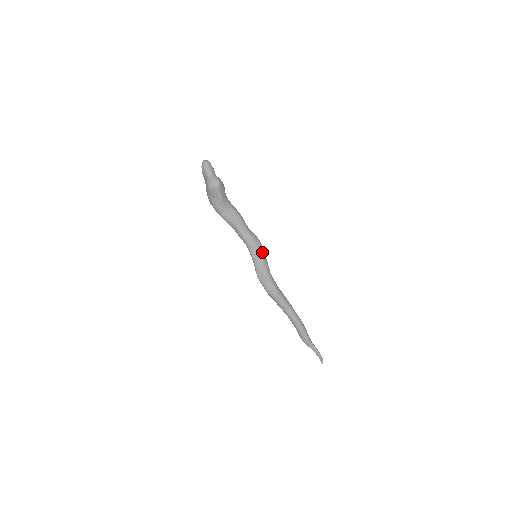
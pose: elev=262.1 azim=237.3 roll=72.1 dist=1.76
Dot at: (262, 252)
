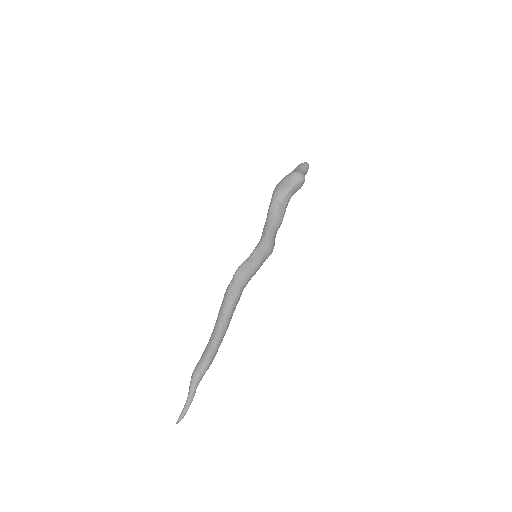
Dot at: (266, 257)
